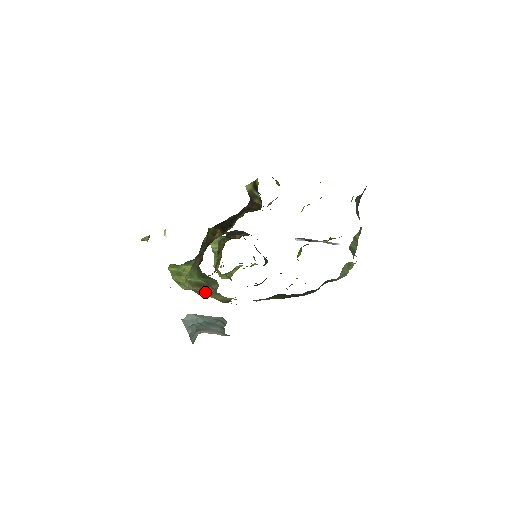
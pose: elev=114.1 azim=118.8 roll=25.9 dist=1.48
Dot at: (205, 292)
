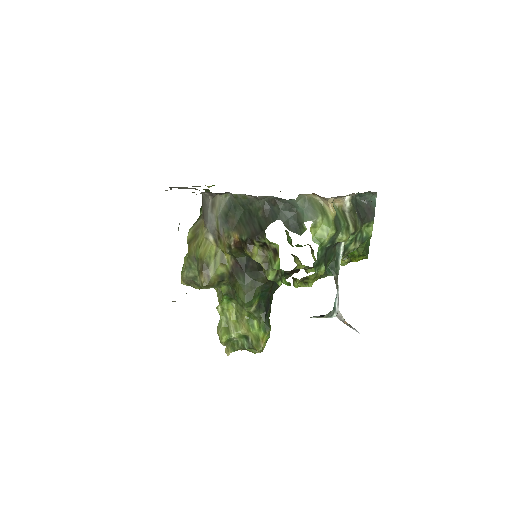
Dot at: (195, 237)
